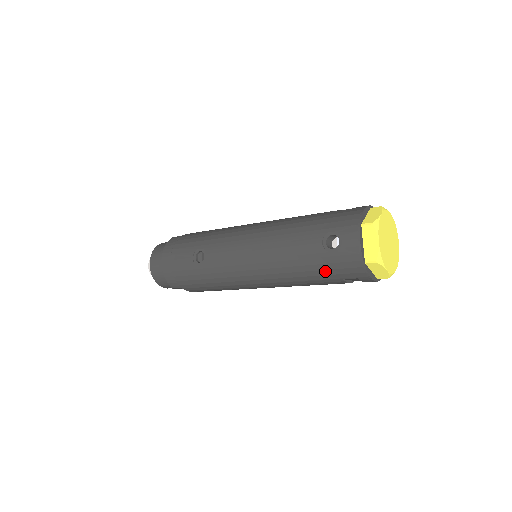
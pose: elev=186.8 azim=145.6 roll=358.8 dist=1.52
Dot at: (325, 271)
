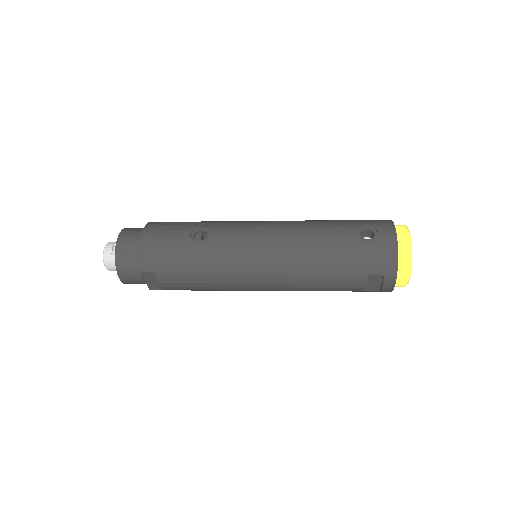
Dot at: (354, 262)
